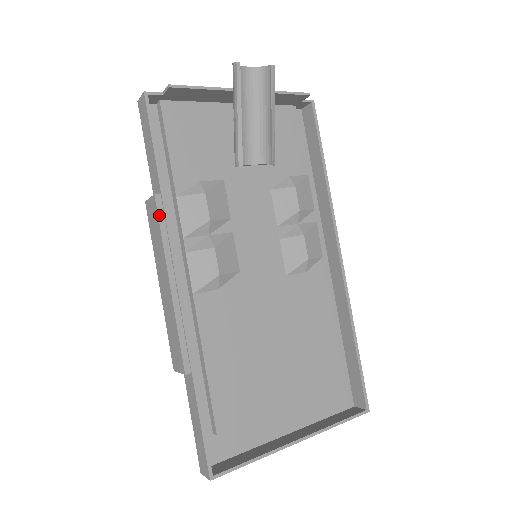
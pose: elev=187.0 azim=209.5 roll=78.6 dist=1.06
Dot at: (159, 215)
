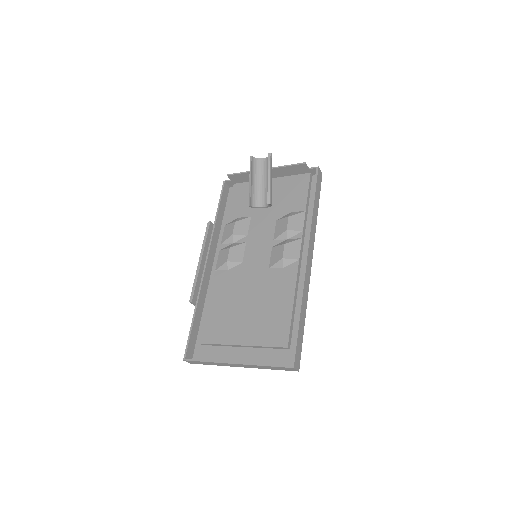
Dot at: (206, 230)
